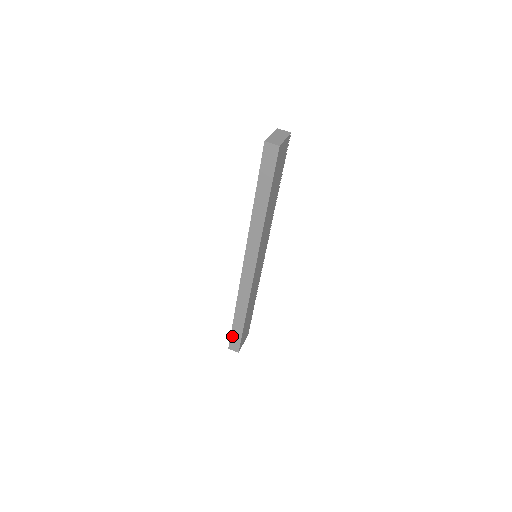
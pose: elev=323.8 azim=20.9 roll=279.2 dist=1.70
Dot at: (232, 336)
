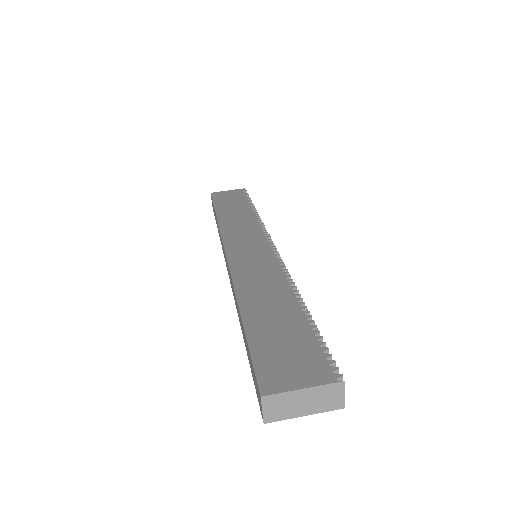
Dot at: occluded
